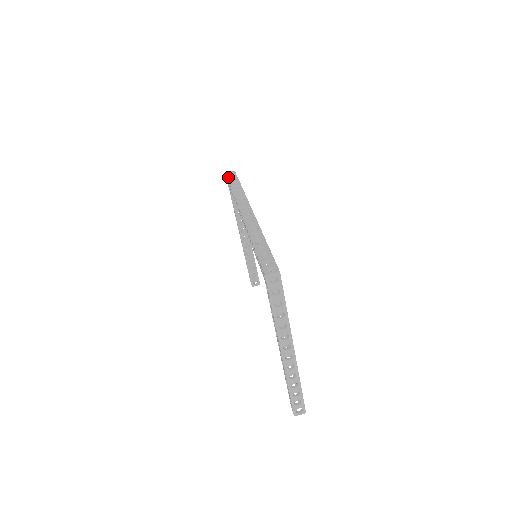
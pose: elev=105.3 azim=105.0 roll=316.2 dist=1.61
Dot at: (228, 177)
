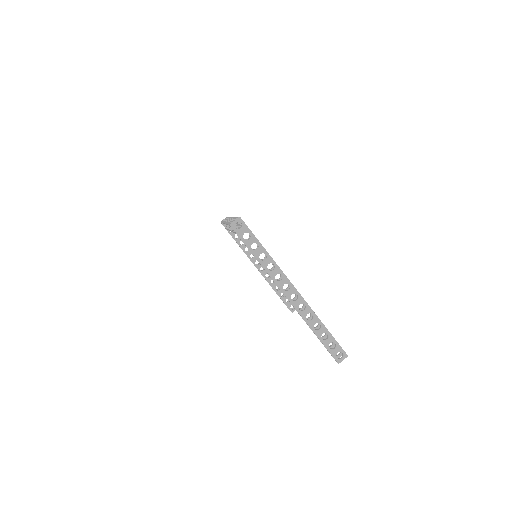
Dot at: (221, 221)
